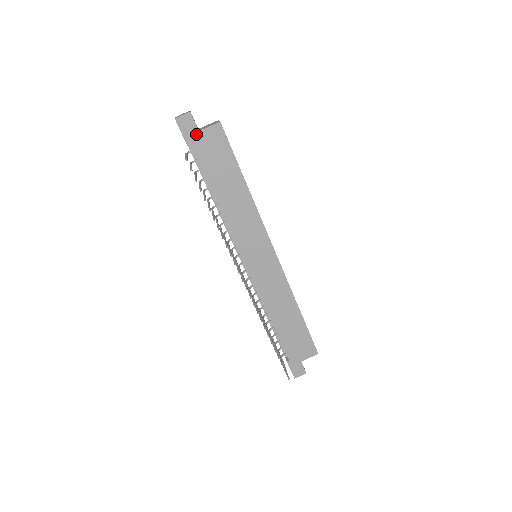
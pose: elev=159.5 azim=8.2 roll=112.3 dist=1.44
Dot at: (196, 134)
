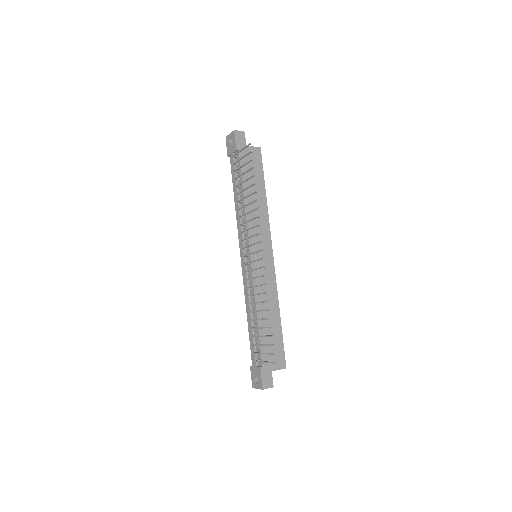
Dot at: (244, 146)
